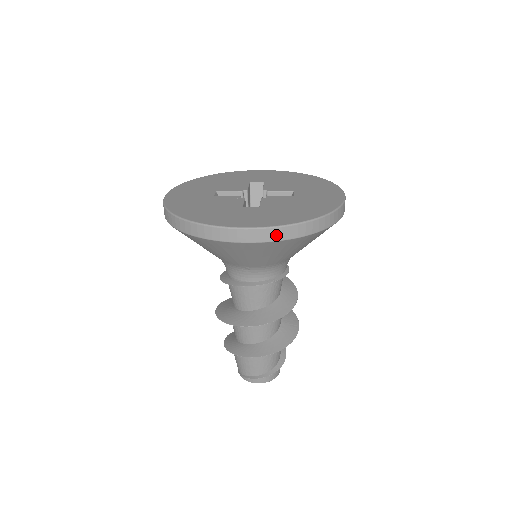
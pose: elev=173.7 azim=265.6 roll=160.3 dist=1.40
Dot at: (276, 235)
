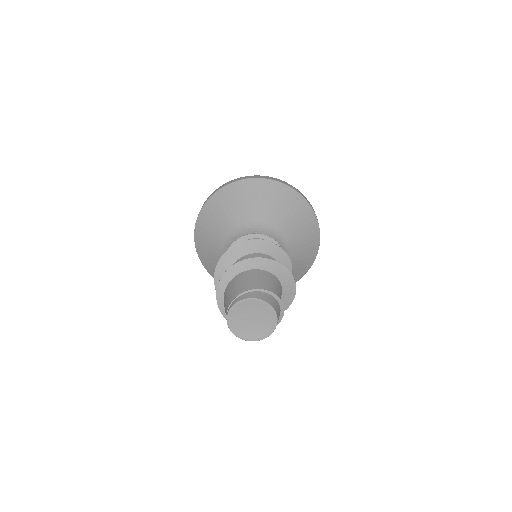
Dot at: (271, 179)
